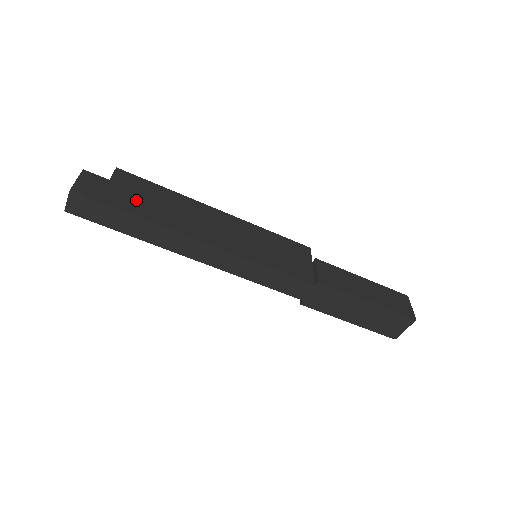
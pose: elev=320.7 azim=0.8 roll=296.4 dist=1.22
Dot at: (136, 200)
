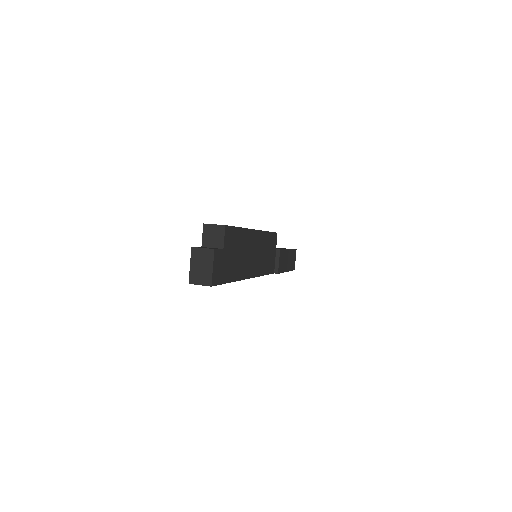
Dot at: (232, 262)
